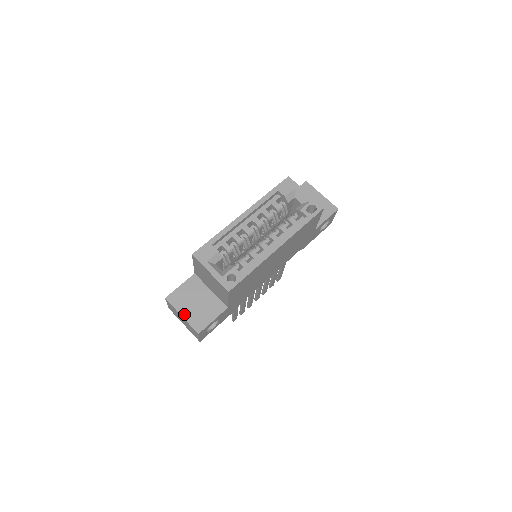
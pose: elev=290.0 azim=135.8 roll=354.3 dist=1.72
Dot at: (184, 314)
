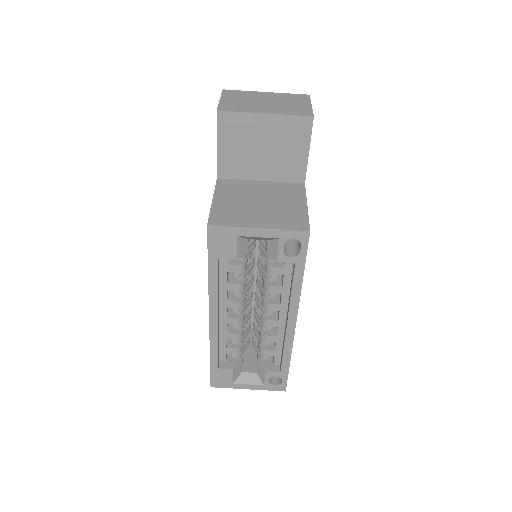
Dot at: occluded
